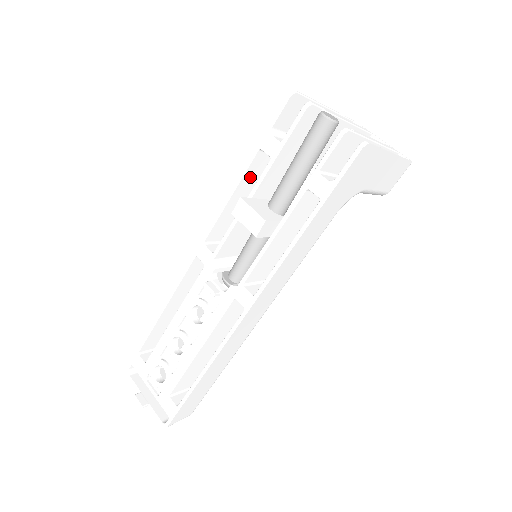
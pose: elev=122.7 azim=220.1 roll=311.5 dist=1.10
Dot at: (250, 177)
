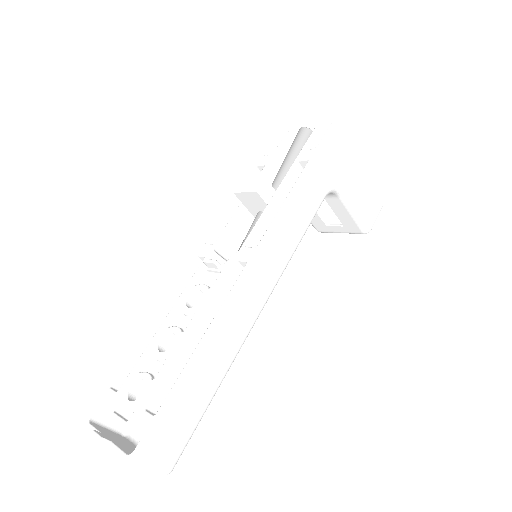
Dot at: occluded
